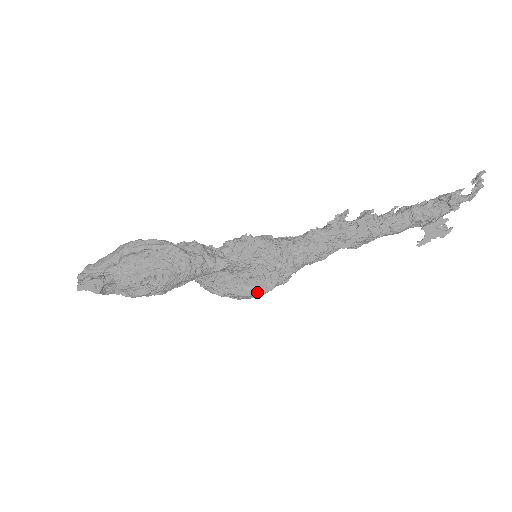
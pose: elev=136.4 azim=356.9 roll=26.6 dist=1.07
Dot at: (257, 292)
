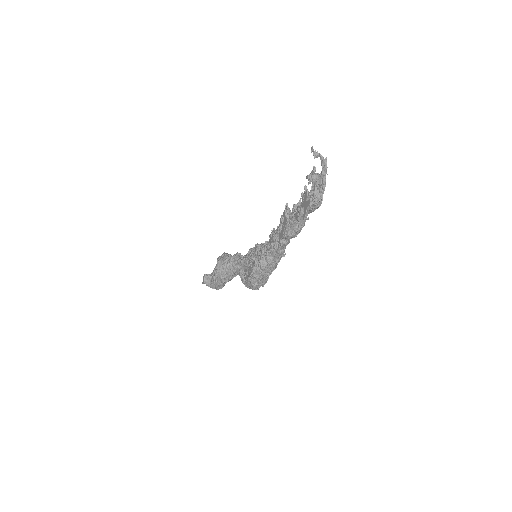
Dot at: (249, 277)
